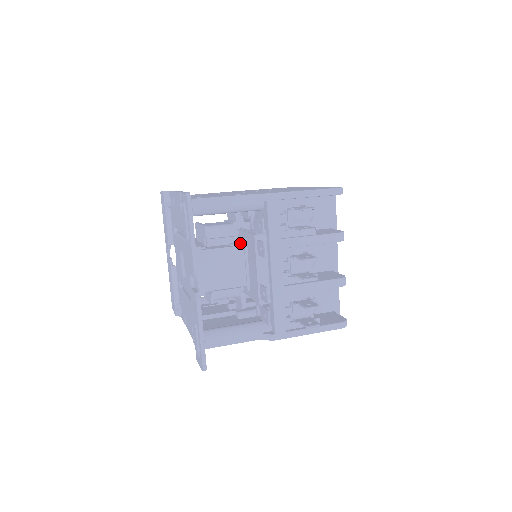
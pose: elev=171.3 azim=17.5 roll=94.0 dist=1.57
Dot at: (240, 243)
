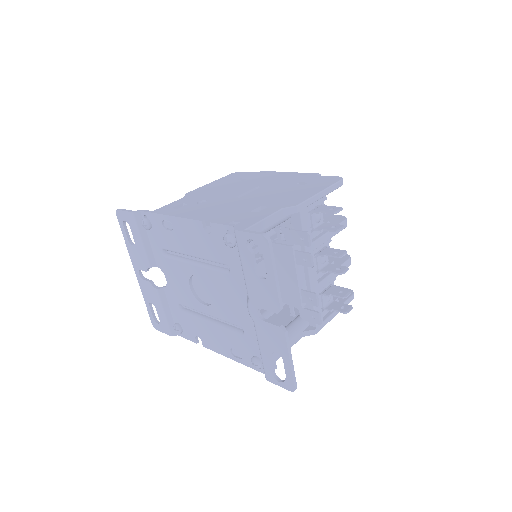
Dot at: (260, 253)
